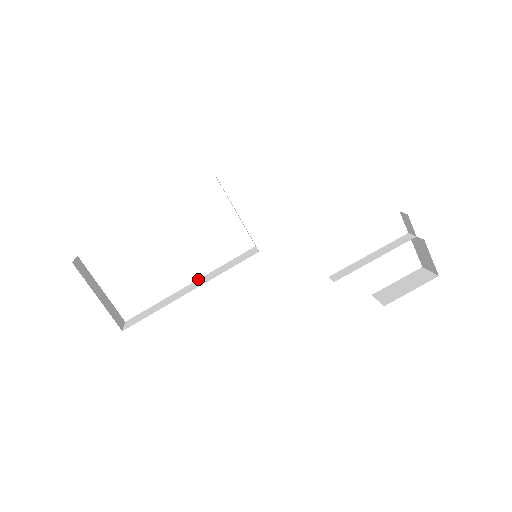
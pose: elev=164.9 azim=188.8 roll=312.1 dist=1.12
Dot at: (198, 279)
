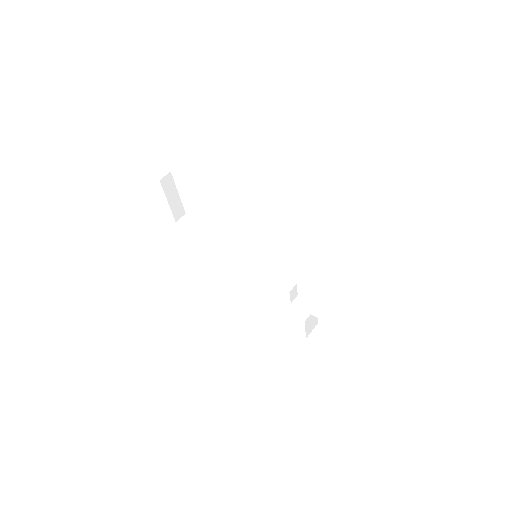
Dot at: occluded
